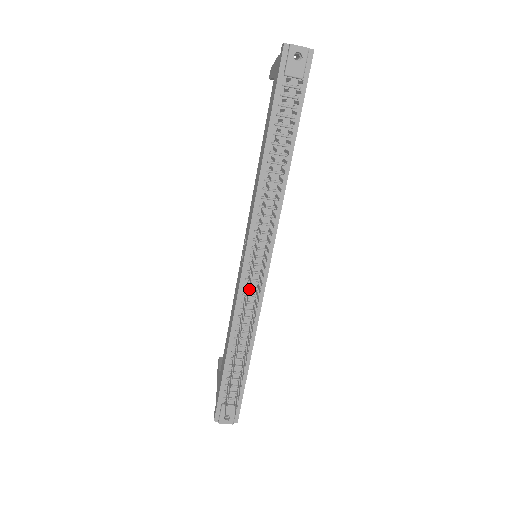
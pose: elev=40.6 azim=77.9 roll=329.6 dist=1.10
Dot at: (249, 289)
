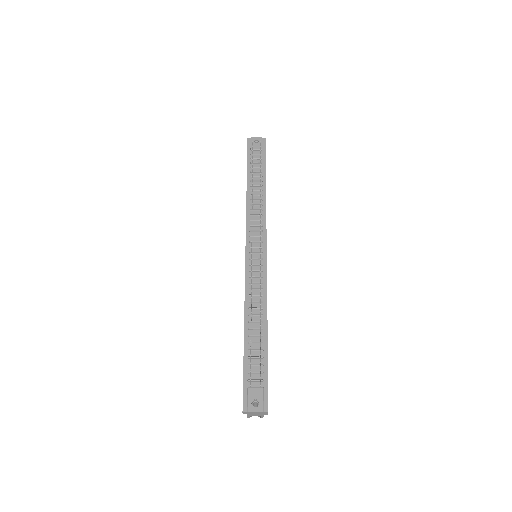
Dot at: (251, 259)
